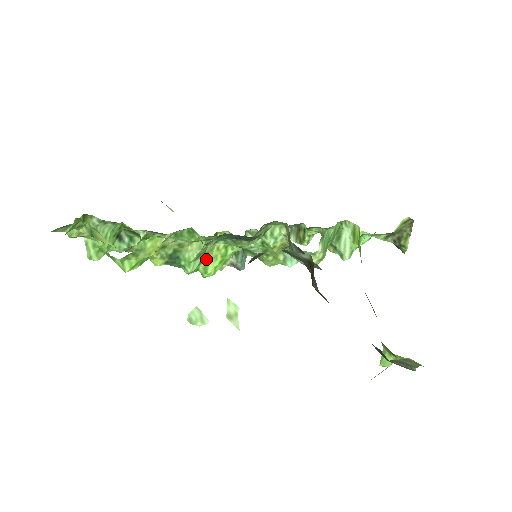
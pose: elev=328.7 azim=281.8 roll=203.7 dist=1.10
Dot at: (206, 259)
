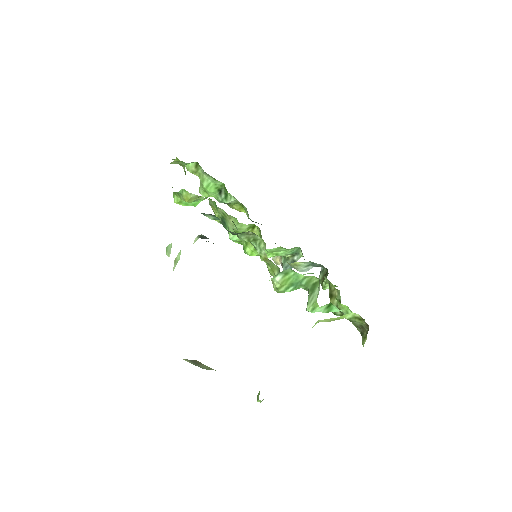
Dot at: occluded
